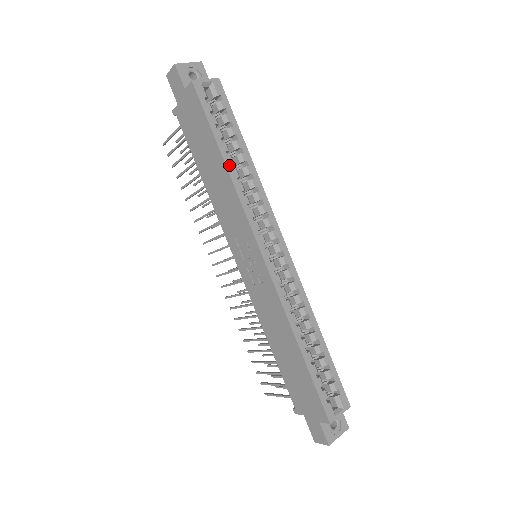
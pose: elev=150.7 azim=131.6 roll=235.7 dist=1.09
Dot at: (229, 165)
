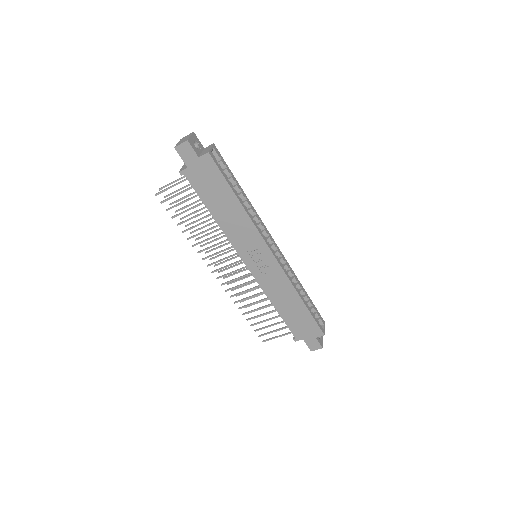
Dot at: (242, 204)
